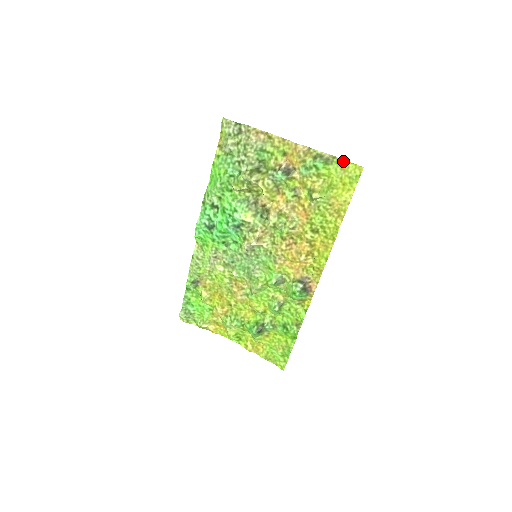
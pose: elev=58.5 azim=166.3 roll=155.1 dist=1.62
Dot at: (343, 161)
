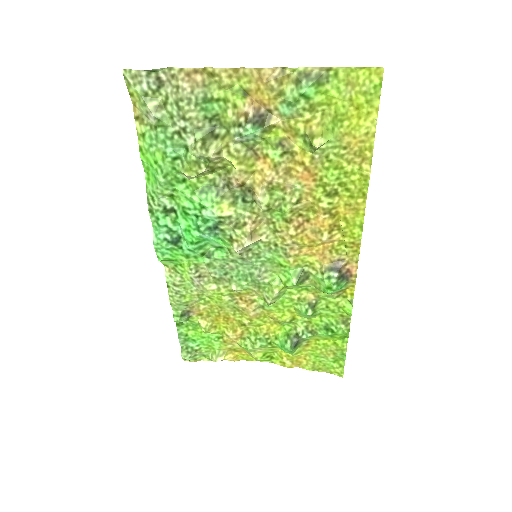
Dot at: (345, 70)
